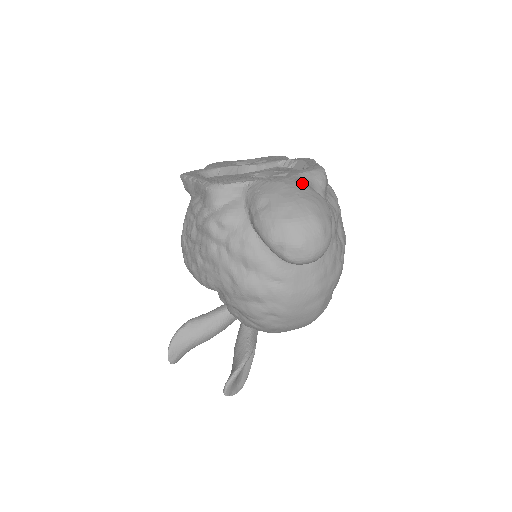
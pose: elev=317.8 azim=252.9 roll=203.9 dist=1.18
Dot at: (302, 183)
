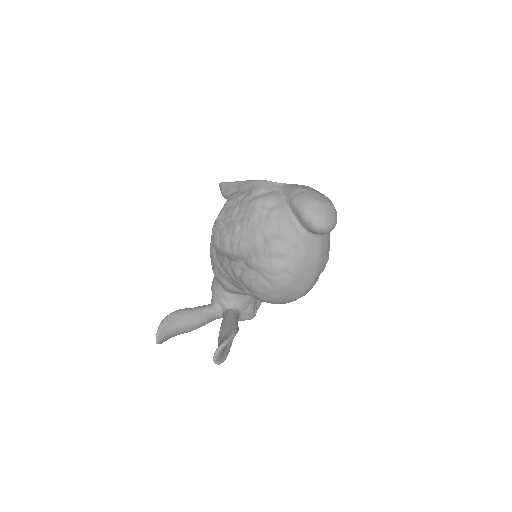
Dot at: occluded
